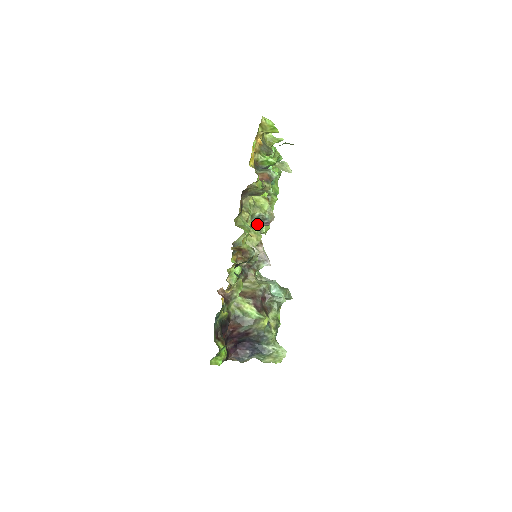
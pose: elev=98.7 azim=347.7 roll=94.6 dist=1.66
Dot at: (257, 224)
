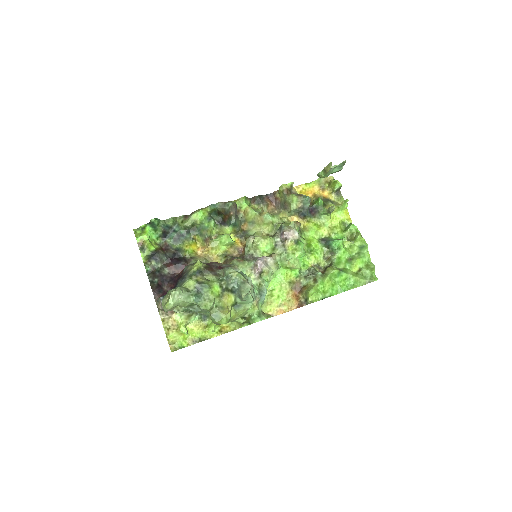
Dot at: (276, 234)
